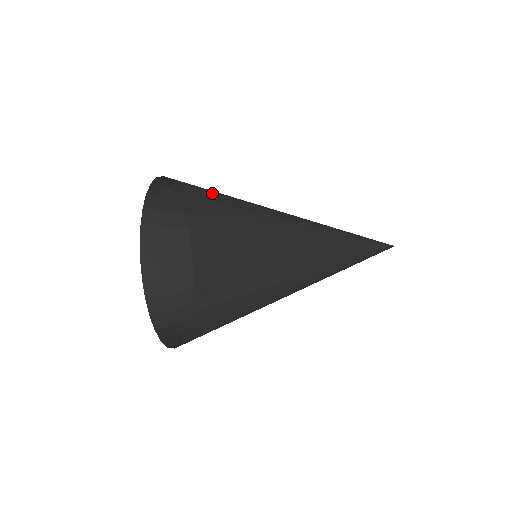
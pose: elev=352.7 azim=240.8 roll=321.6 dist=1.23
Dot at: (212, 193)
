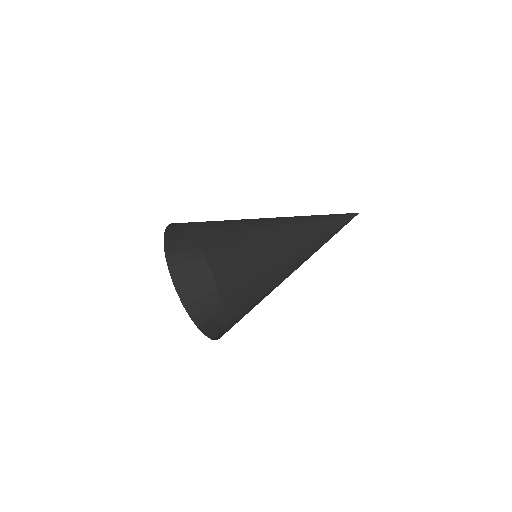
Dot at: (214, 226)
